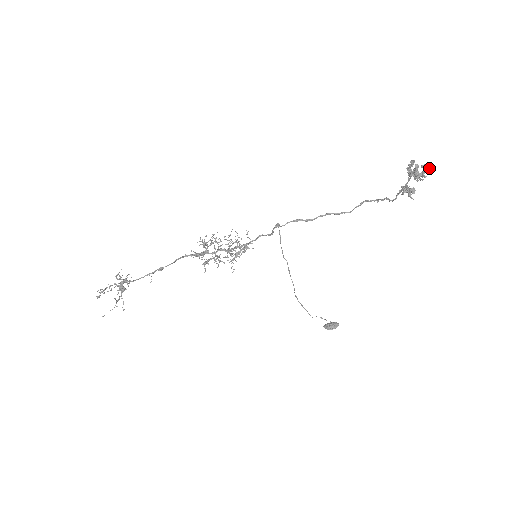
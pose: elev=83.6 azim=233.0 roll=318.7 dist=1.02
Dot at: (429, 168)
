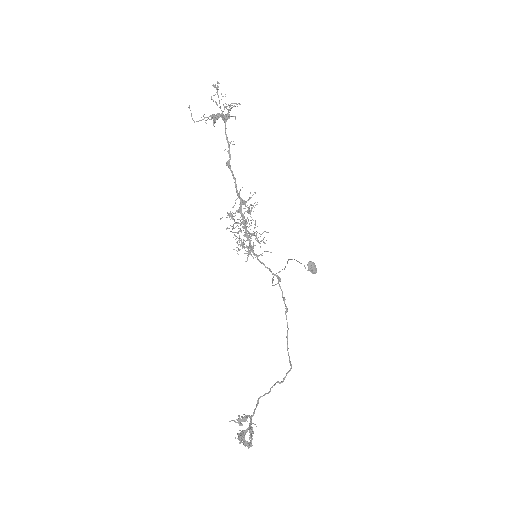
Dot at: (249, 445)
